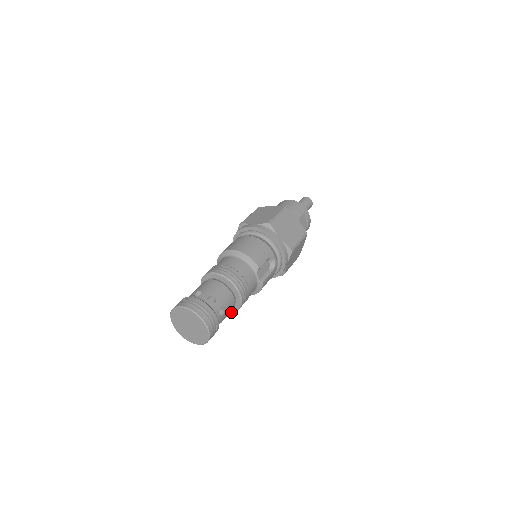
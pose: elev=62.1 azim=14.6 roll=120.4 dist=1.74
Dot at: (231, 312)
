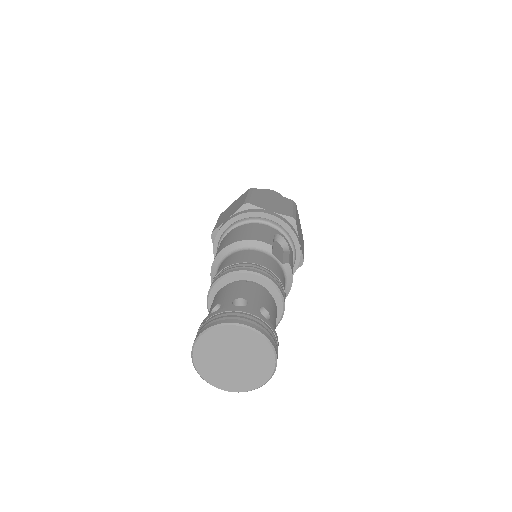
Dot at: (276, 325)
